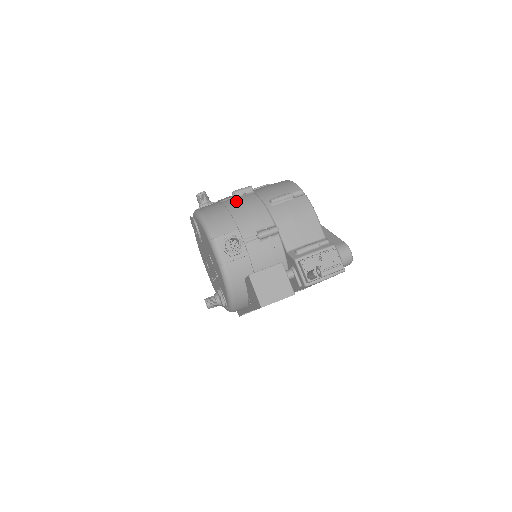
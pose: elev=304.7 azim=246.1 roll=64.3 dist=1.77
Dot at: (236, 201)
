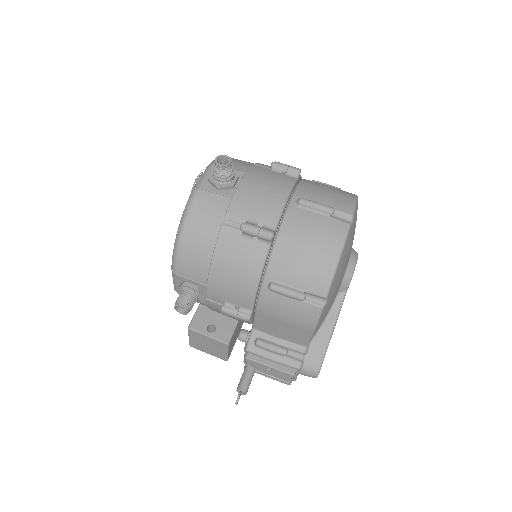
Dot at: (233, 246)
